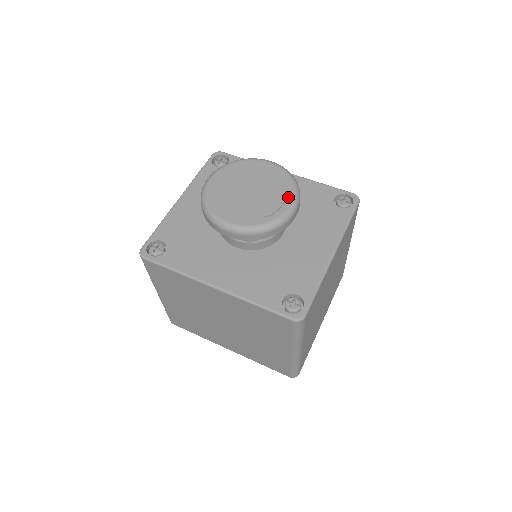
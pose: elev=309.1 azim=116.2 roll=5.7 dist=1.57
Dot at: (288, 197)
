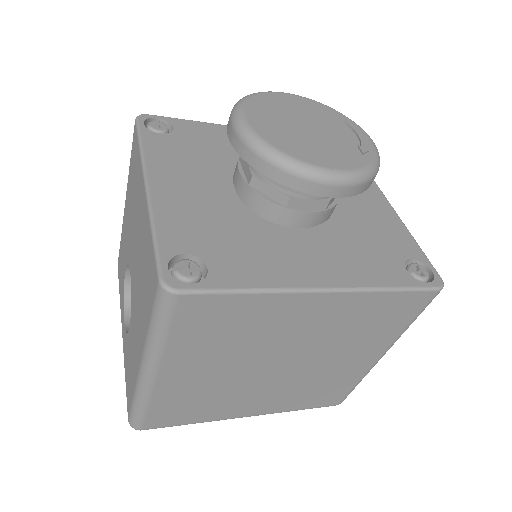
Dot at: (357, 129)
